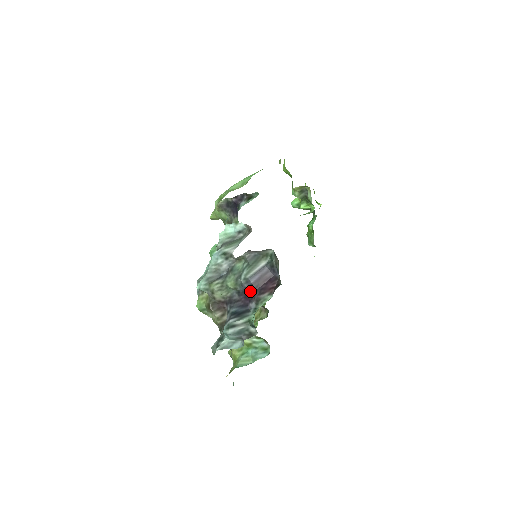
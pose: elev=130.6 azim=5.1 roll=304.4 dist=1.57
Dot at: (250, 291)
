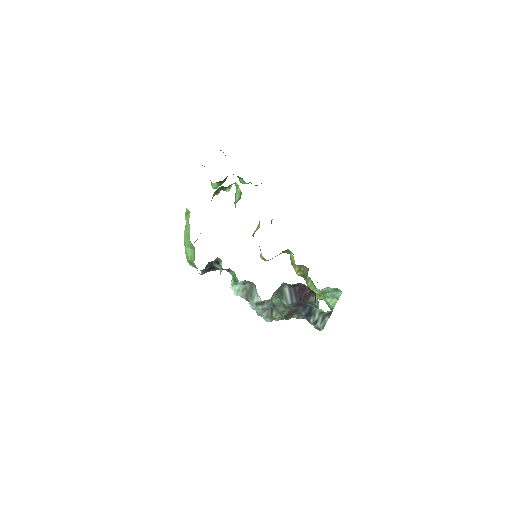
Dot at: (299, 302)
